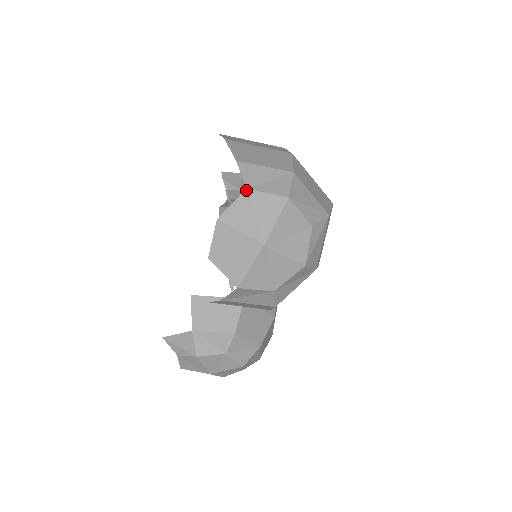
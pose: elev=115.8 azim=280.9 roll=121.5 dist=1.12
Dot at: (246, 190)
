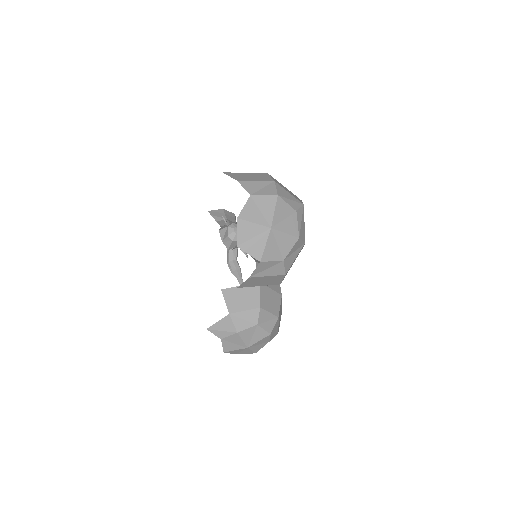
Dot at: (250, 196)
